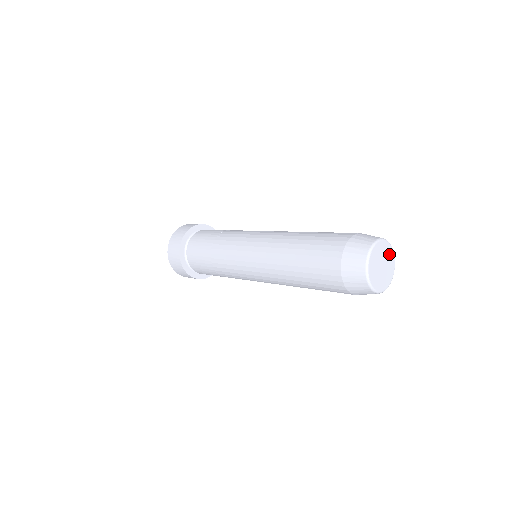
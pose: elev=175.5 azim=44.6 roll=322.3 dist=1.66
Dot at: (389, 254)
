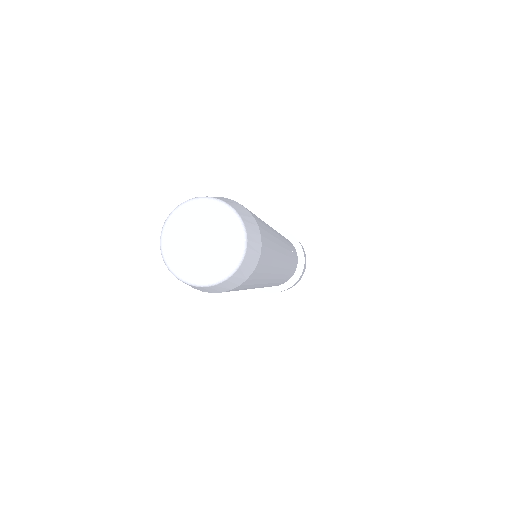
Dot at: (229, 231)
